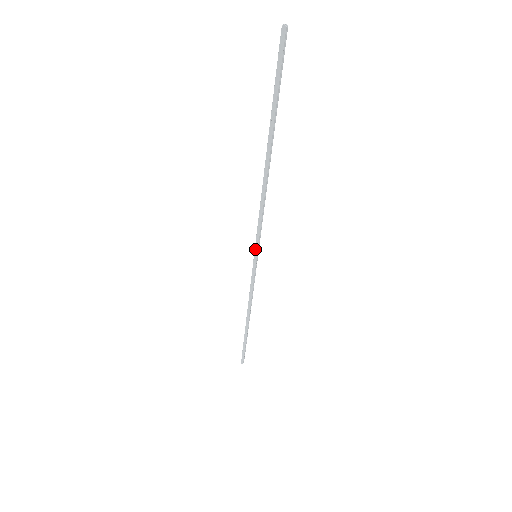
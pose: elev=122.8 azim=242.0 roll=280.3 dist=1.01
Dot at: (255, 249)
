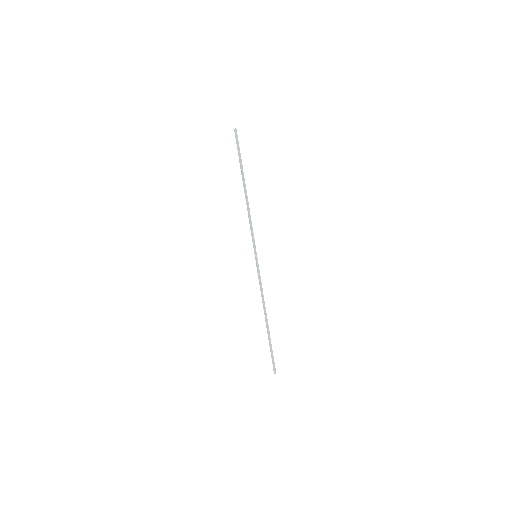
Dot at: (255, 250)
